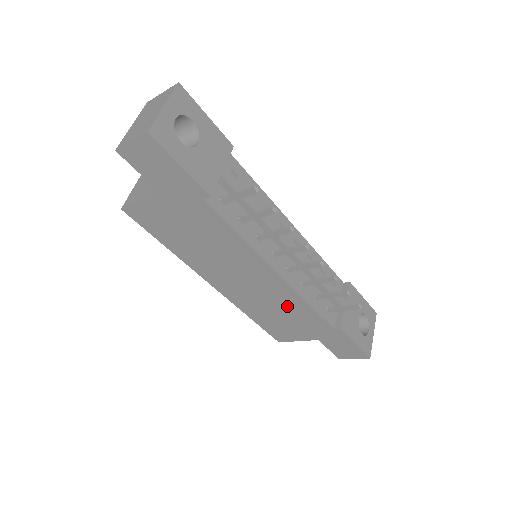
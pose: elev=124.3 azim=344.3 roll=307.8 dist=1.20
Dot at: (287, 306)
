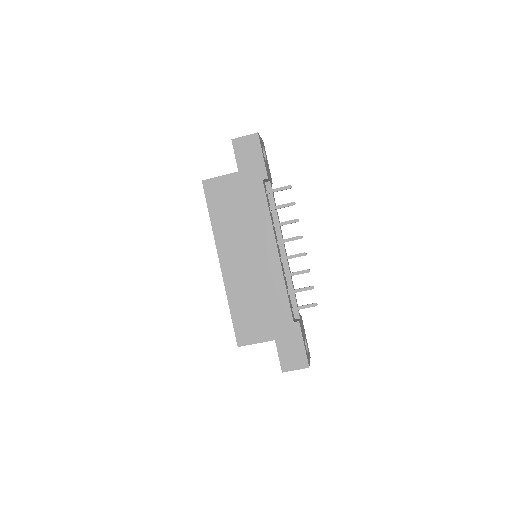
Dot at: (268, 290)
